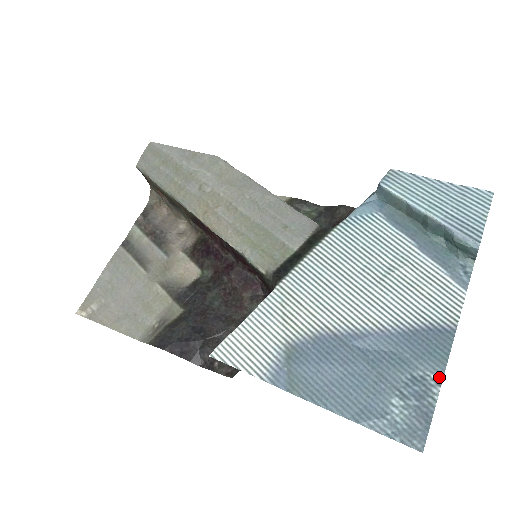
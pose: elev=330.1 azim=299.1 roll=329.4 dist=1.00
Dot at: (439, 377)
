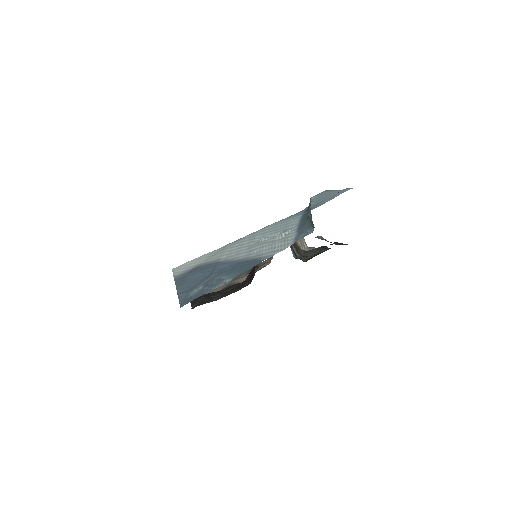
Dot at: (230, 280)
